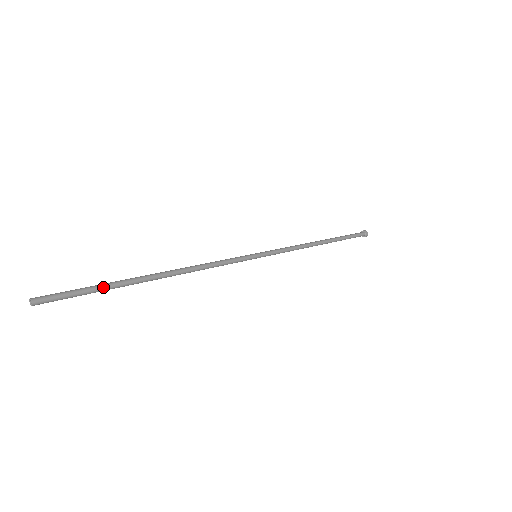
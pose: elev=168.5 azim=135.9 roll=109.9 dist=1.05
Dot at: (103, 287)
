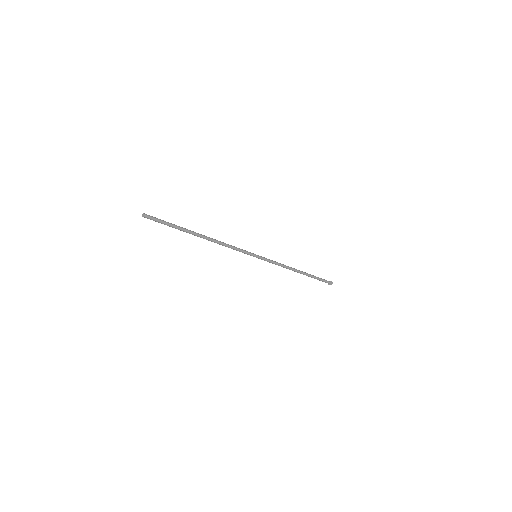
Dot at: (174, 225)
